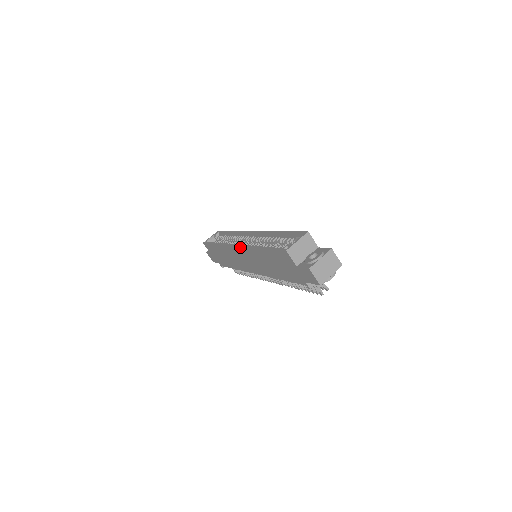
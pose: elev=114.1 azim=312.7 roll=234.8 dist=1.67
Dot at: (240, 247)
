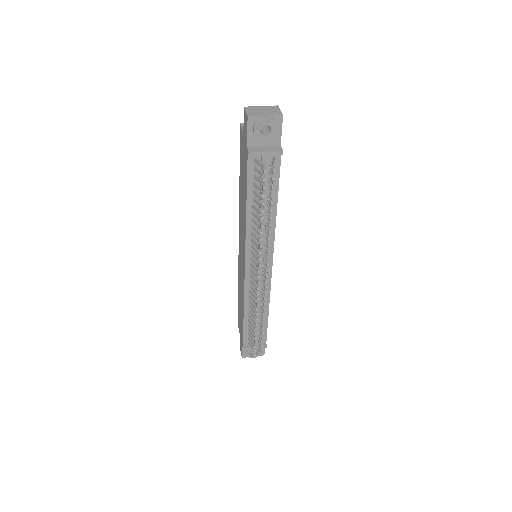
Dot at: (239, 230)
